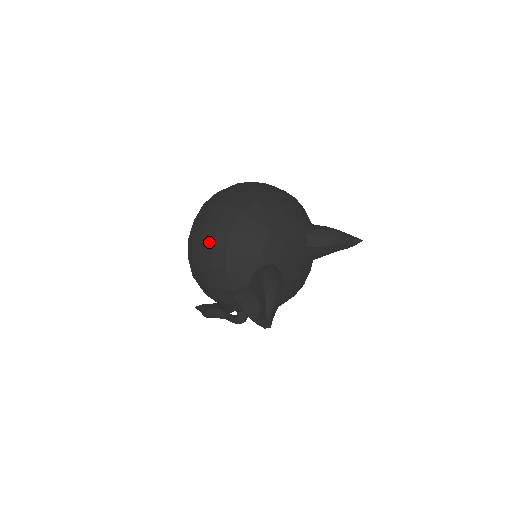
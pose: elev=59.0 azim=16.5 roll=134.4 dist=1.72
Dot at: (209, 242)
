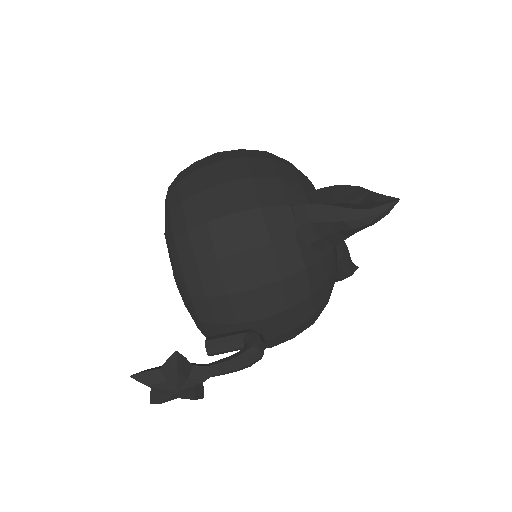
Dot at: (238, 156)
